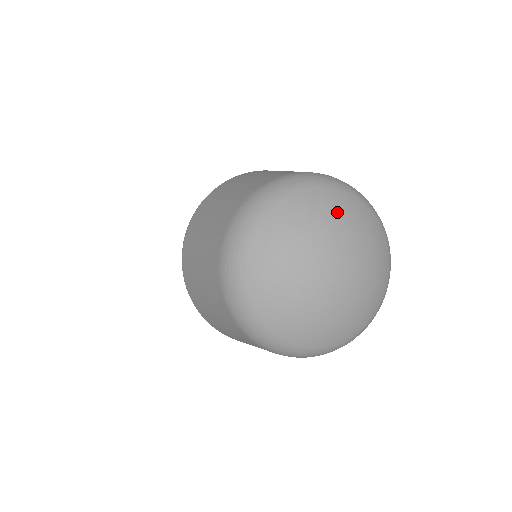
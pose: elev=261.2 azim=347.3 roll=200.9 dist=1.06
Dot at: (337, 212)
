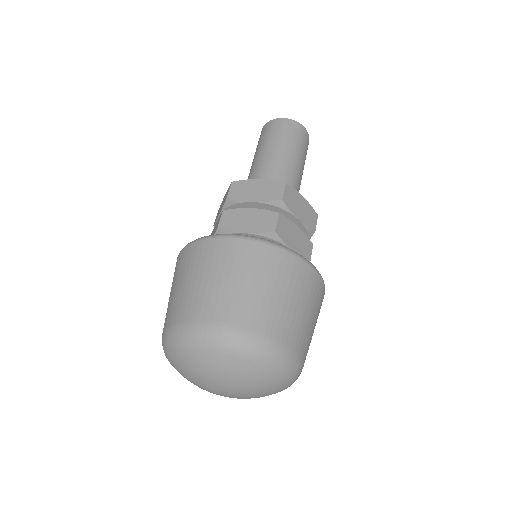
Dot at: (190, 369)
